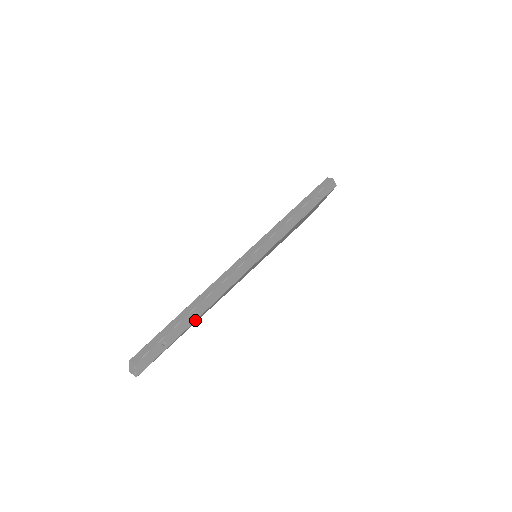
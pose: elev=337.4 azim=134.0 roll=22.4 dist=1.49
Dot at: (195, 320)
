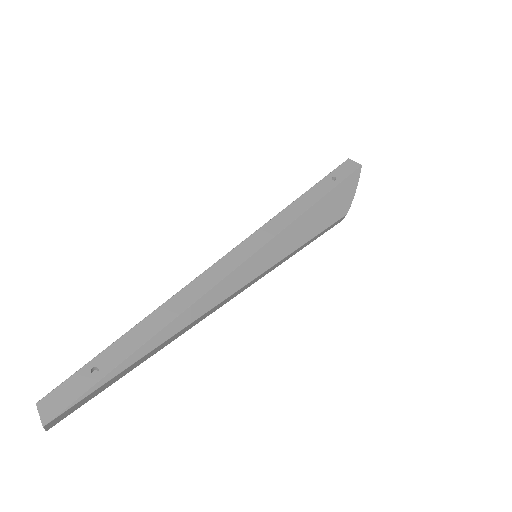
Dot at: (152, 336)
